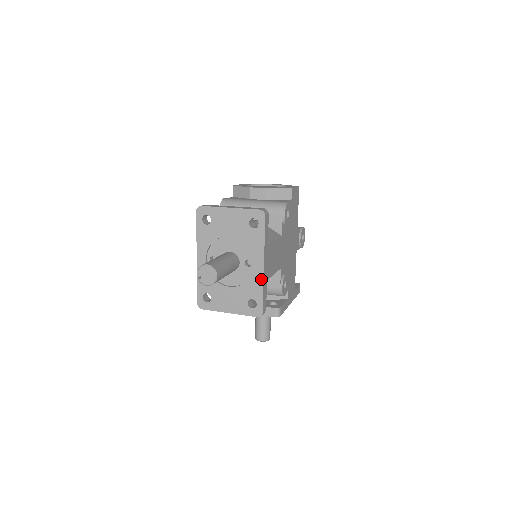
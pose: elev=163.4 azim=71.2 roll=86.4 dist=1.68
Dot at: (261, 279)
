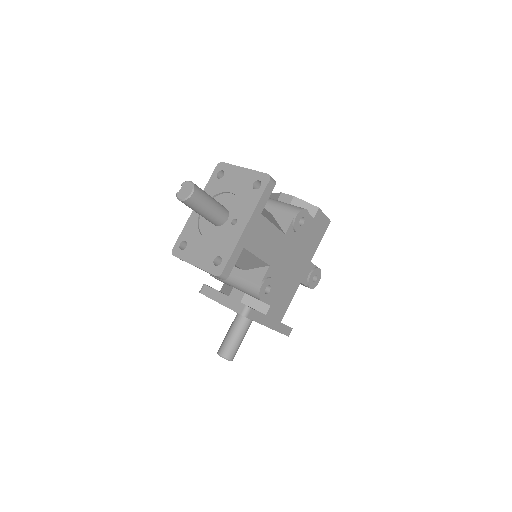
Dot at: (237, 238)
